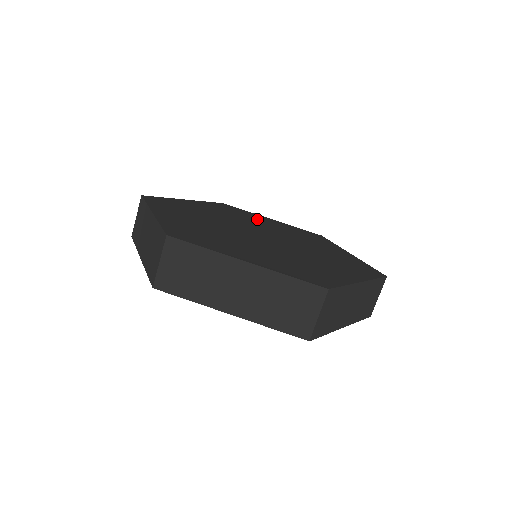
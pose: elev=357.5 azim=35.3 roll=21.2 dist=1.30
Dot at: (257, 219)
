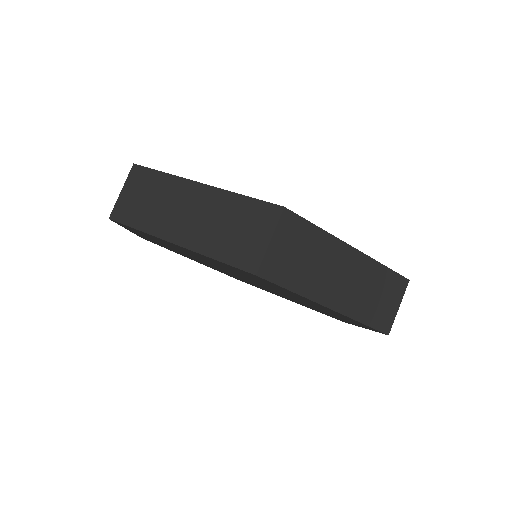
Dot at: occluded
